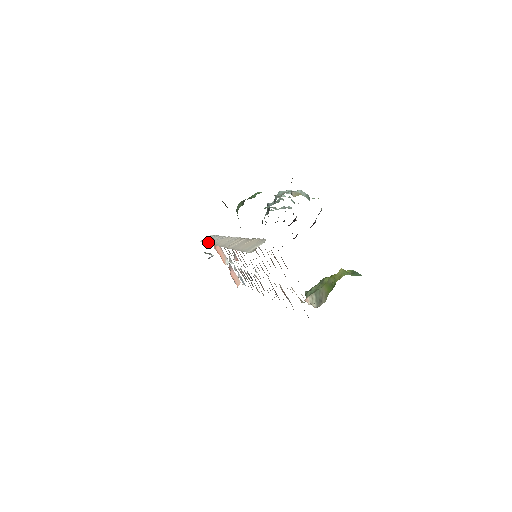
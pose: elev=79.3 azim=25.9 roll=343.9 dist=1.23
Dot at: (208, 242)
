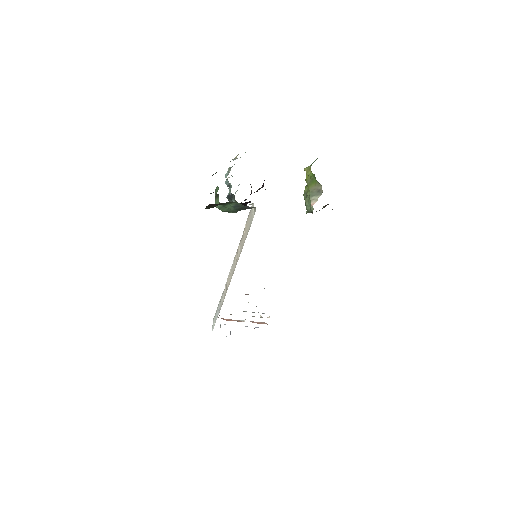
Dot at: (219, 312)
